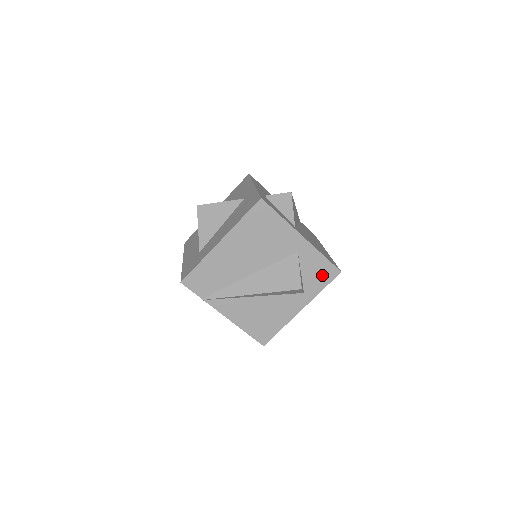
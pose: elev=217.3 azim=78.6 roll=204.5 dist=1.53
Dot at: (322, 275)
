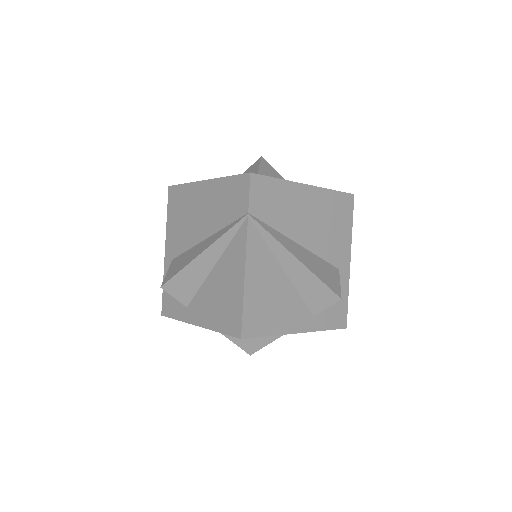
Dot at: (335, 314)
